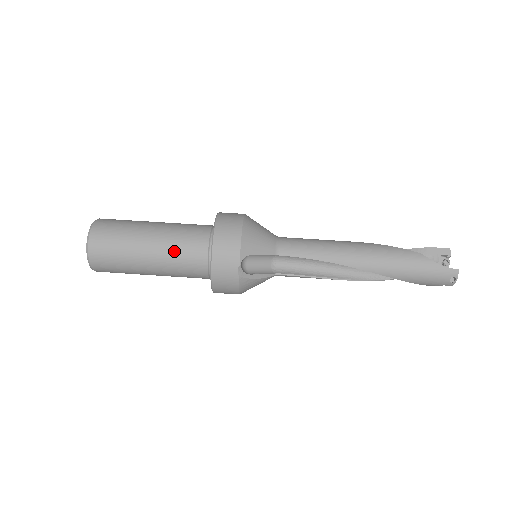
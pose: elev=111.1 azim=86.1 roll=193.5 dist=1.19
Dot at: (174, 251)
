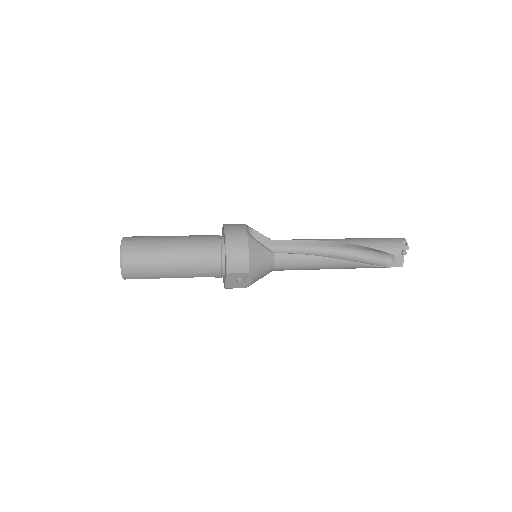
Dot at: (193, 236)
